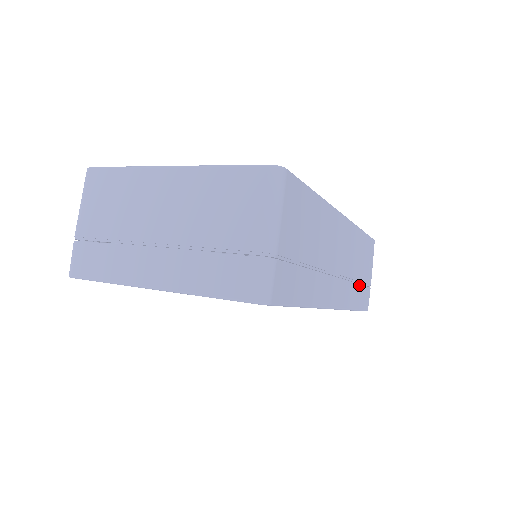
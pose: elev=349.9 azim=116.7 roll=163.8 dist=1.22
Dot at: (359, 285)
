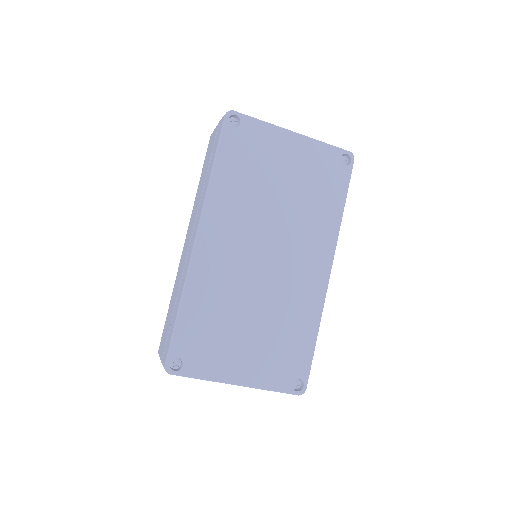
Dot at: occluded
